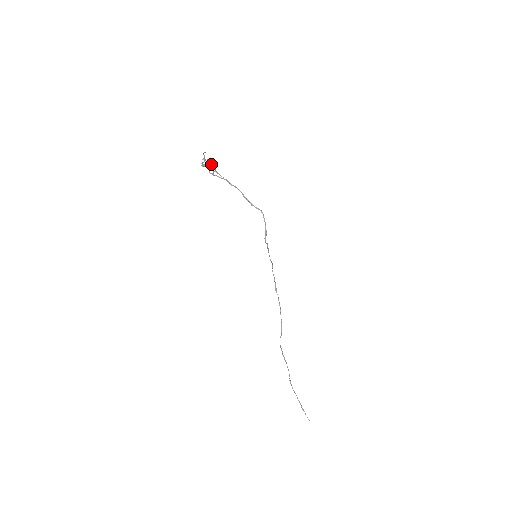
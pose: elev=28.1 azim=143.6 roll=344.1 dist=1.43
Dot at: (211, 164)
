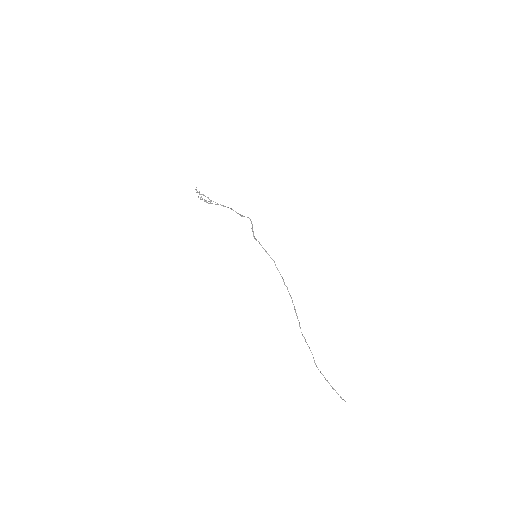
Dot at: (203, 195)
